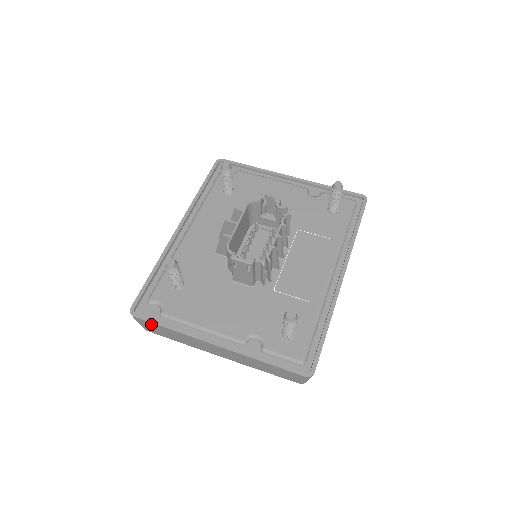
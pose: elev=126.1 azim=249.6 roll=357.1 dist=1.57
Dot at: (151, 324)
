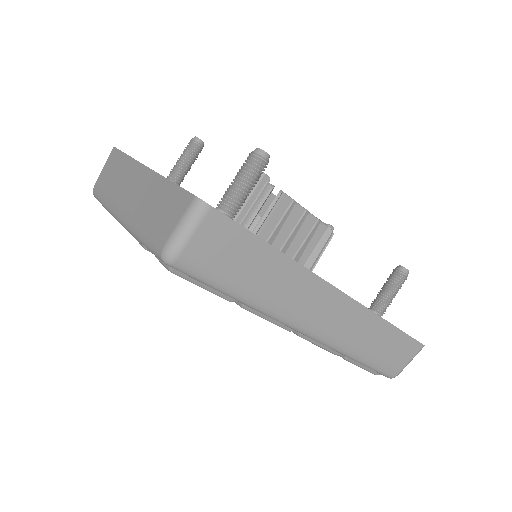
Dot at: (116, 156)
